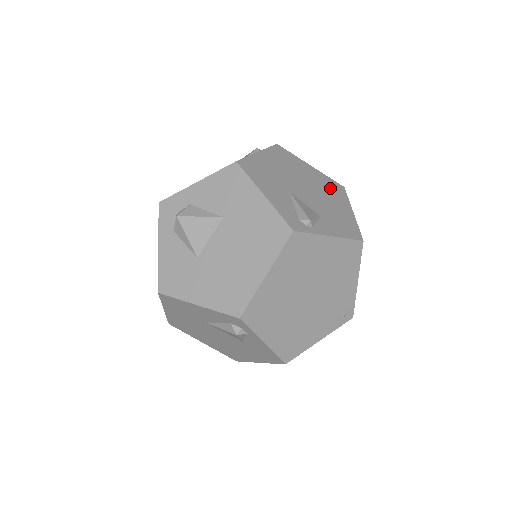
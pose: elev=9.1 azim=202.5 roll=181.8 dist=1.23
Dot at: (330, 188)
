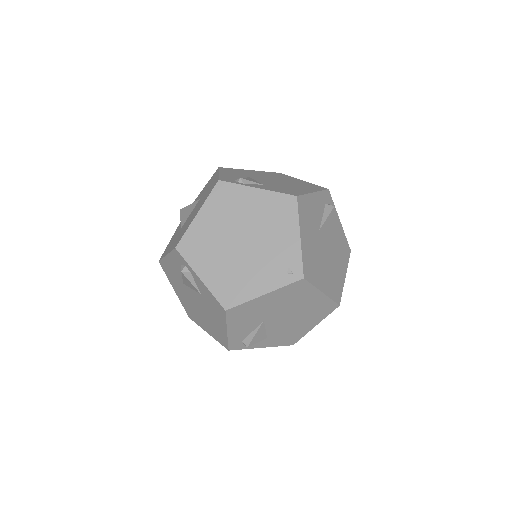
Dot at: (306, 186)
